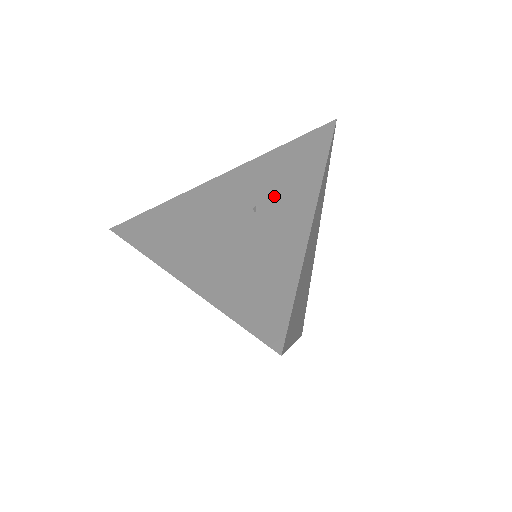
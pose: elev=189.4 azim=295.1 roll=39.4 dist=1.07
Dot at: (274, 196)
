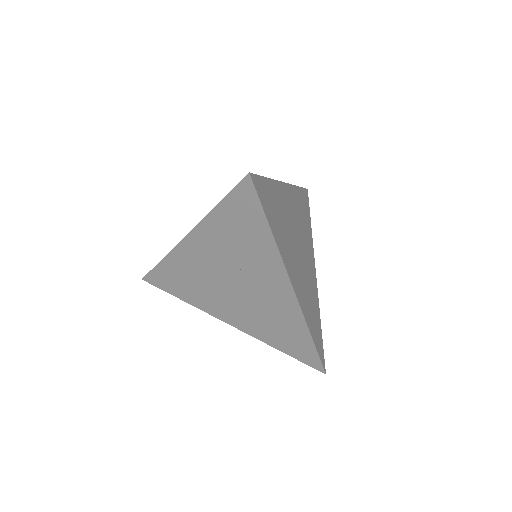
Dot at: occluded
